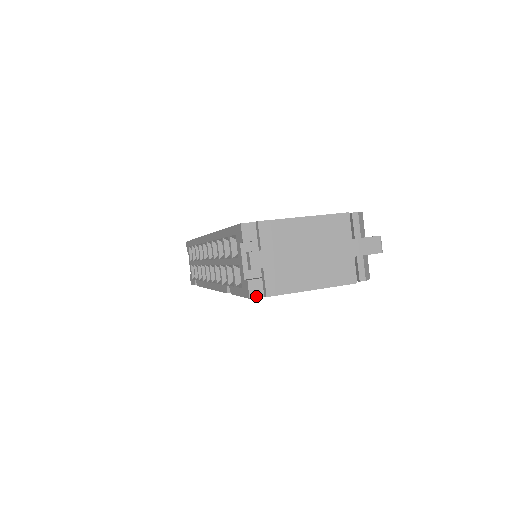
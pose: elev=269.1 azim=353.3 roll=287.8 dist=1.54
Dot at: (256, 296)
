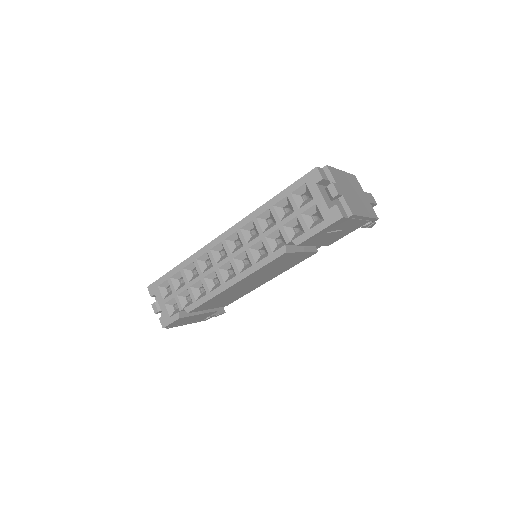
Dot at: (345, 216)
